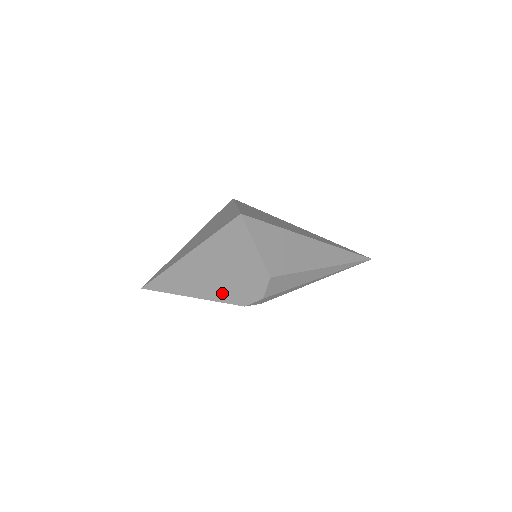
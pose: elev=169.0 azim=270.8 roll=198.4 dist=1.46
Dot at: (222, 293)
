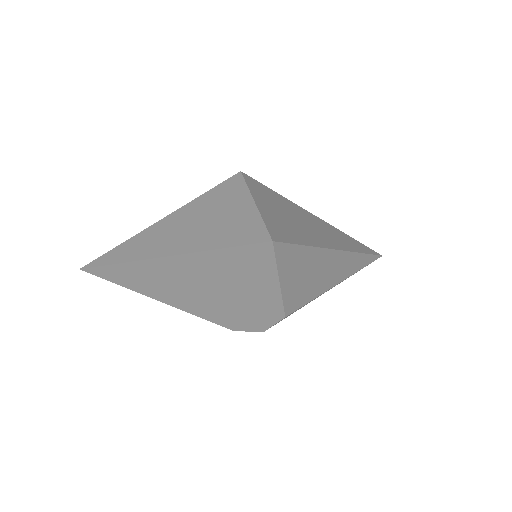
Dot at: (205, 310)
